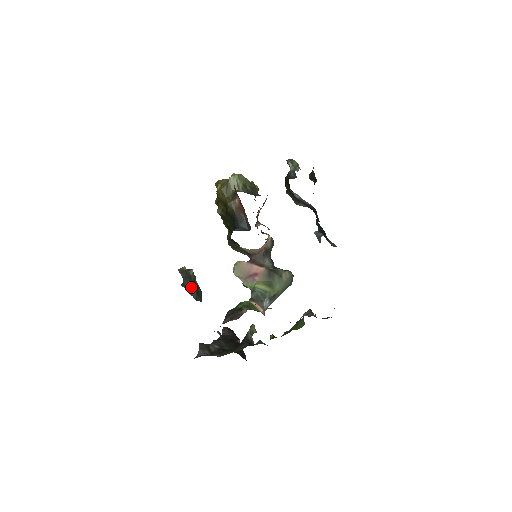
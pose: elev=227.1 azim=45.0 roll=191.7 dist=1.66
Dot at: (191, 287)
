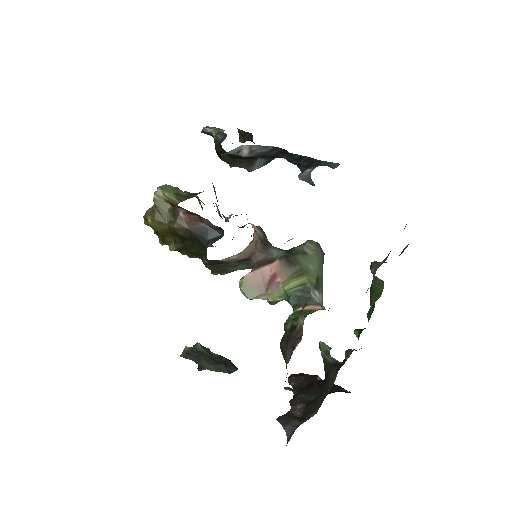
Dot at: (212, 363)
